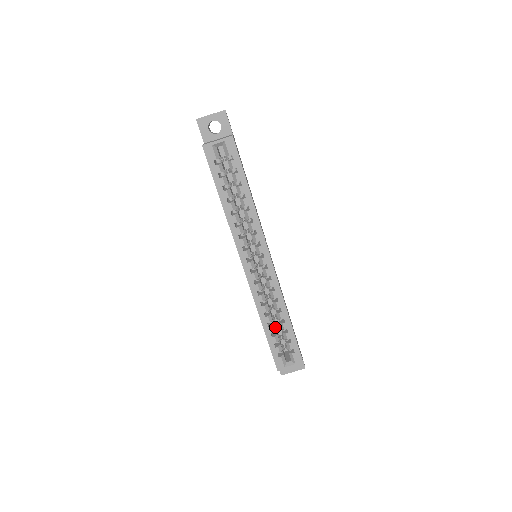
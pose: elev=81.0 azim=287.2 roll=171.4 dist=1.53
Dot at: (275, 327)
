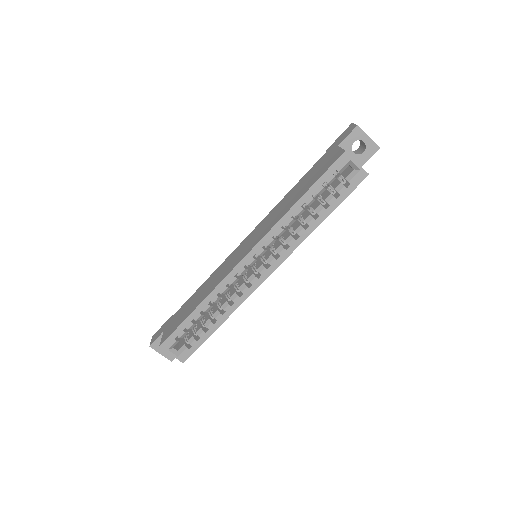
Dot at: occluded
